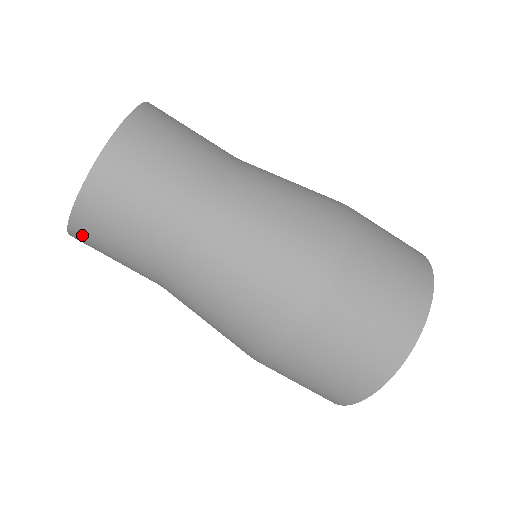
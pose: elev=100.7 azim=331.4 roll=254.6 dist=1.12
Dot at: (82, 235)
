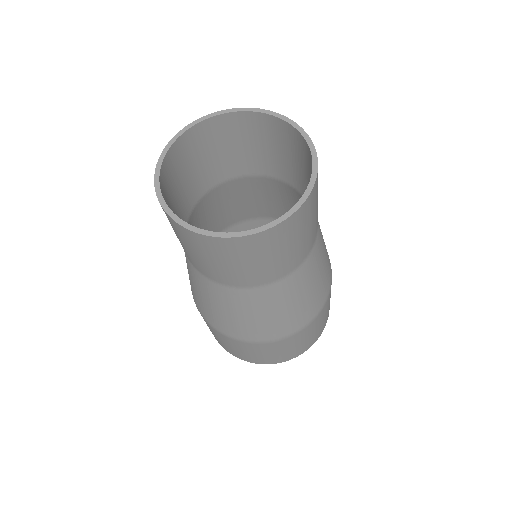
Dot at: occluded
